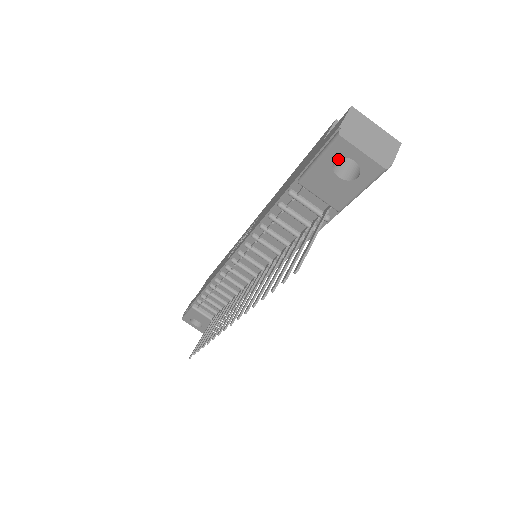
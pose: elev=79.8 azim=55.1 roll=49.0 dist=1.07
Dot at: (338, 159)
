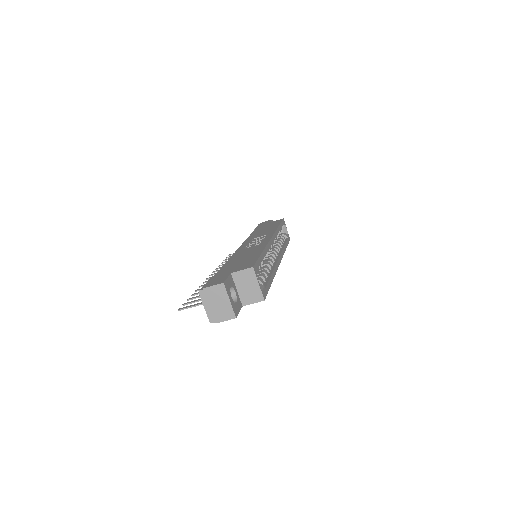
Dot at: occluded
